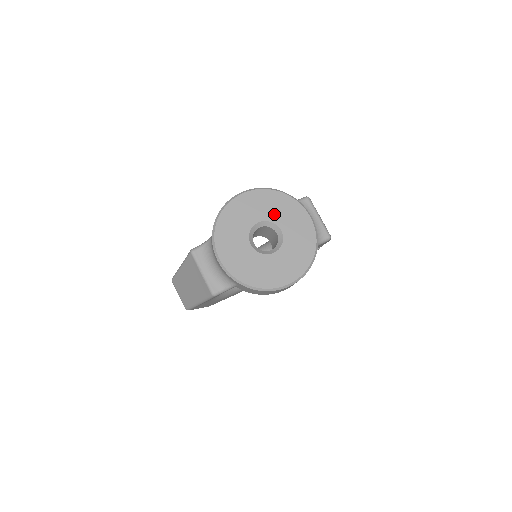
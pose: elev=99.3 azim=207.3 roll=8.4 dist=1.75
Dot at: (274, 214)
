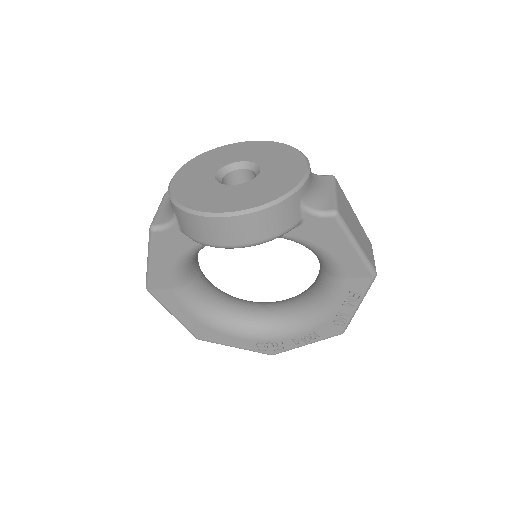
Dot at: (264, 158)
